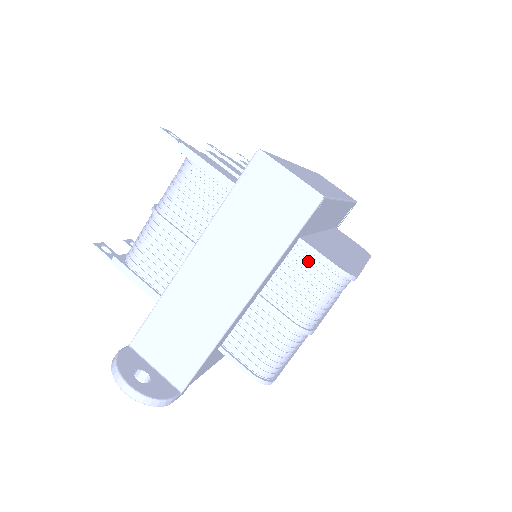
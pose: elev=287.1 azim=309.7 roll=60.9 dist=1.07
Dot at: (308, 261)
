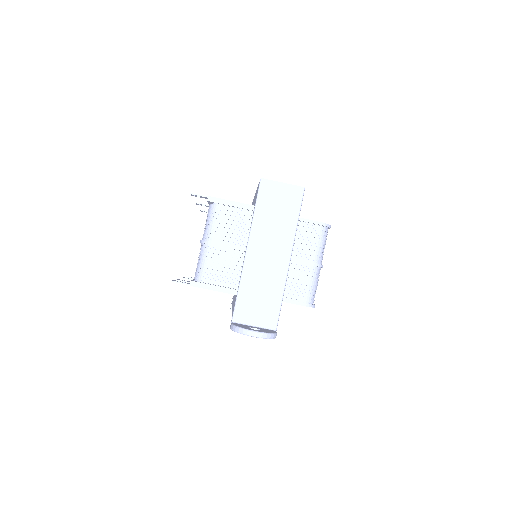
Dot at: (306, 227)
